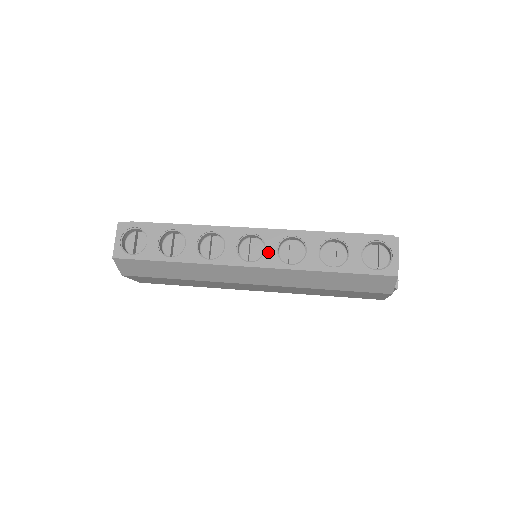
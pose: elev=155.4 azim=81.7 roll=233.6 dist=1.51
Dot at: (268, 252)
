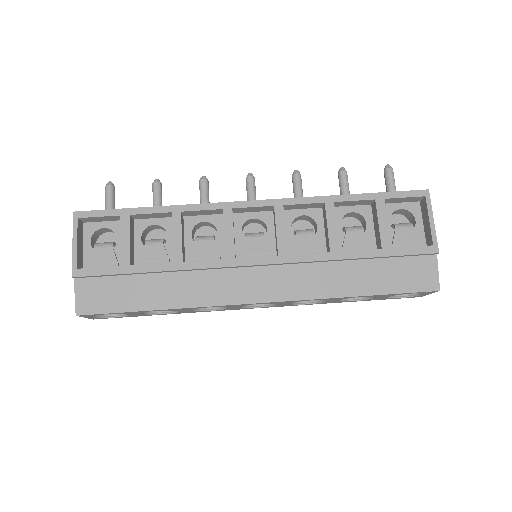
Dot at: (280, 305)
